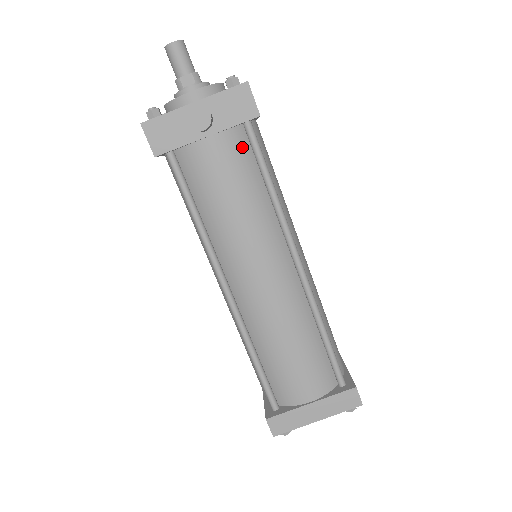
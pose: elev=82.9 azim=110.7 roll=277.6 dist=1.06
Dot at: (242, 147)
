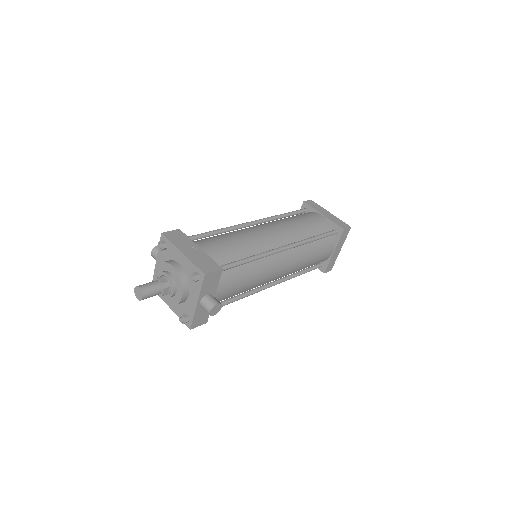
Dot at: (225, 275)
